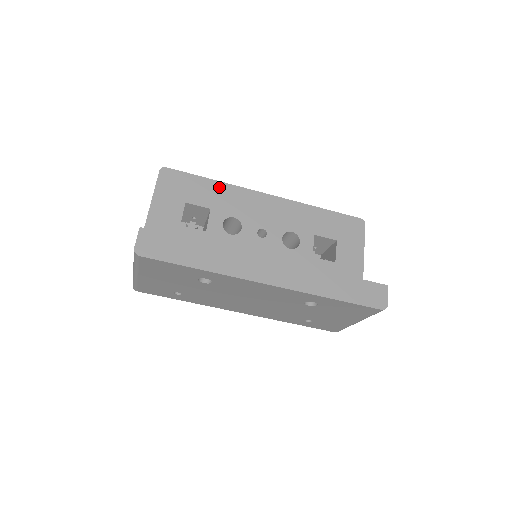
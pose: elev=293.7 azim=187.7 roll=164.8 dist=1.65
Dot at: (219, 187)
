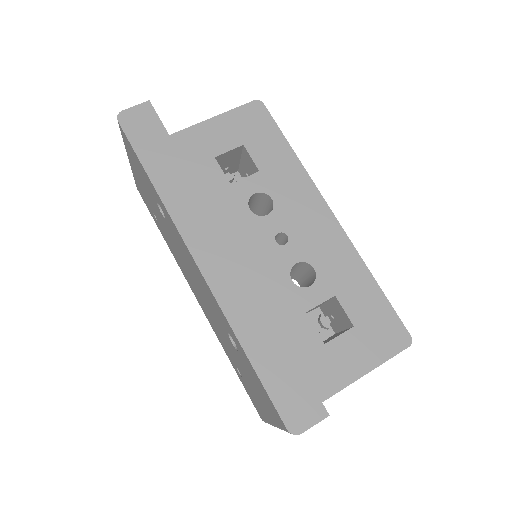
Dot at: (291, 162)
